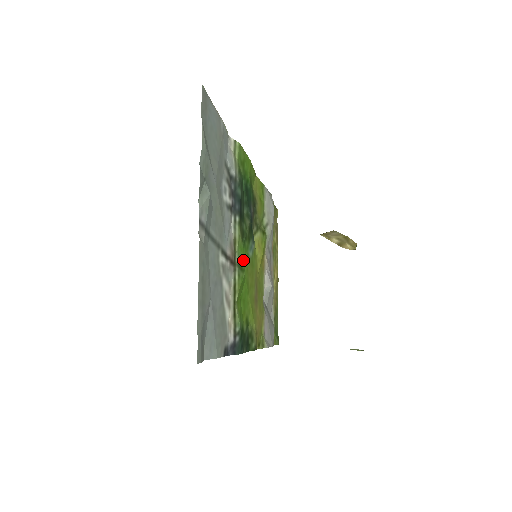
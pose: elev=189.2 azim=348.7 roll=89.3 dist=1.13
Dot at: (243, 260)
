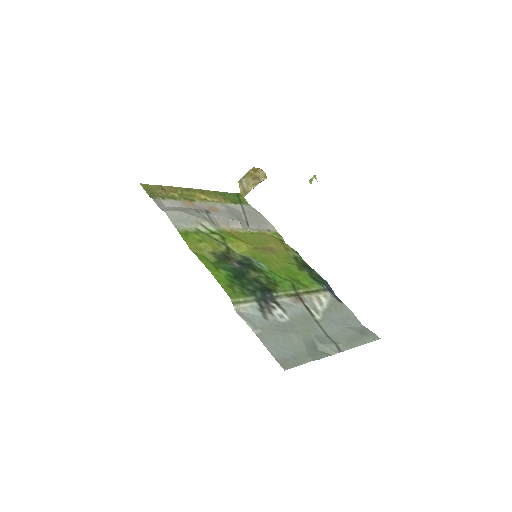
Dot at: (287, 283)
